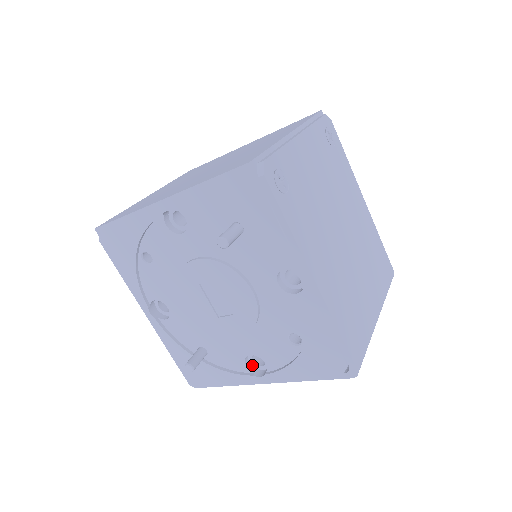
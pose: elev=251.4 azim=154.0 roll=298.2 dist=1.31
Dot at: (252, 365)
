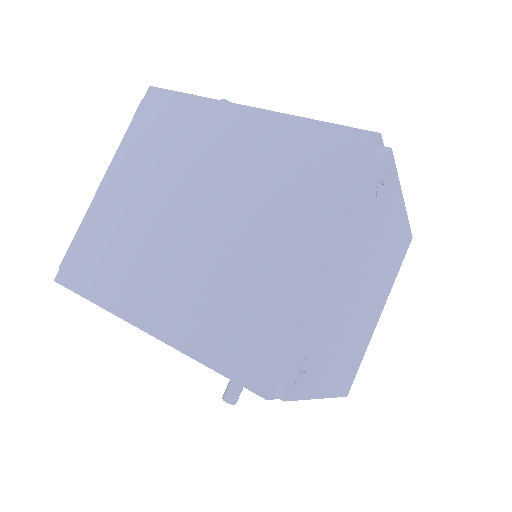
Dot at: occluded
